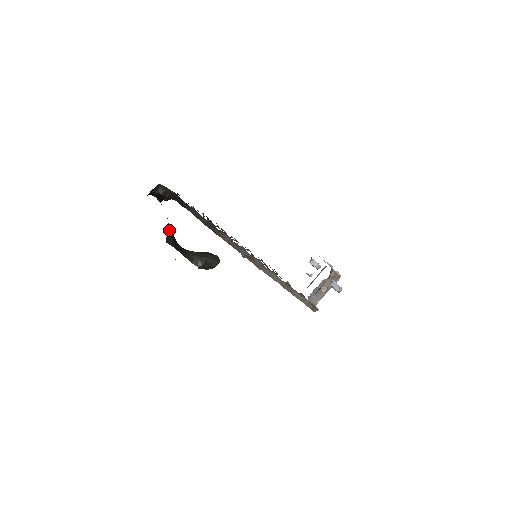
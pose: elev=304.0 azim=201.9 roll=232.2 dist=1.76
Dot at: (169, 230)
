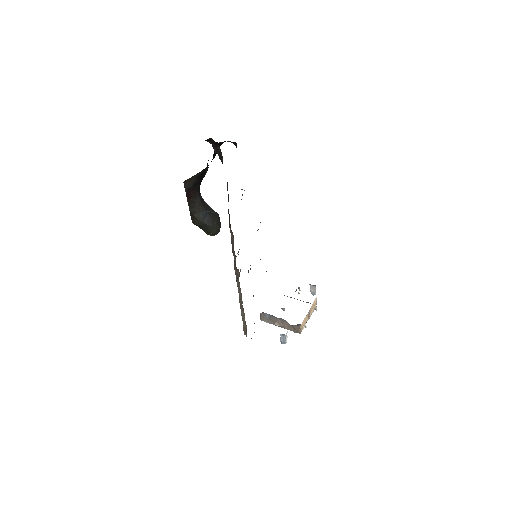
Dot at: (199, 175)
